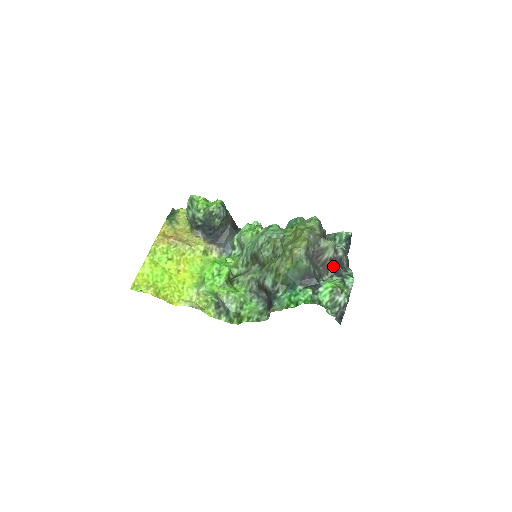
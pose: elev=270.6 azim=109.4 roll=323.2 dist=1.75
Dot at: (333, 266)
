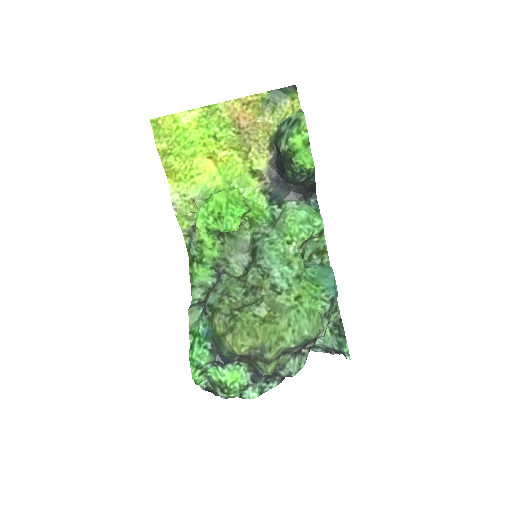
Dot at: occluded
